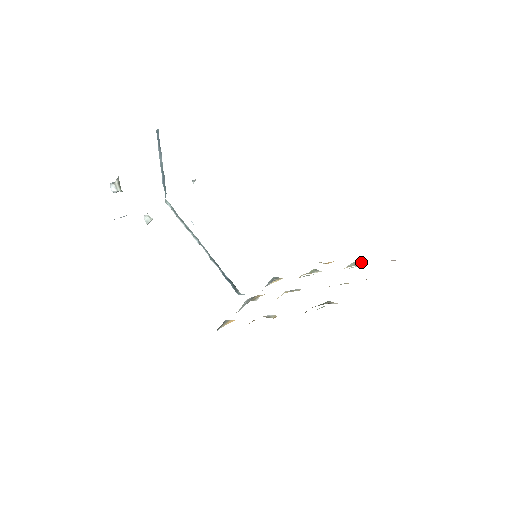
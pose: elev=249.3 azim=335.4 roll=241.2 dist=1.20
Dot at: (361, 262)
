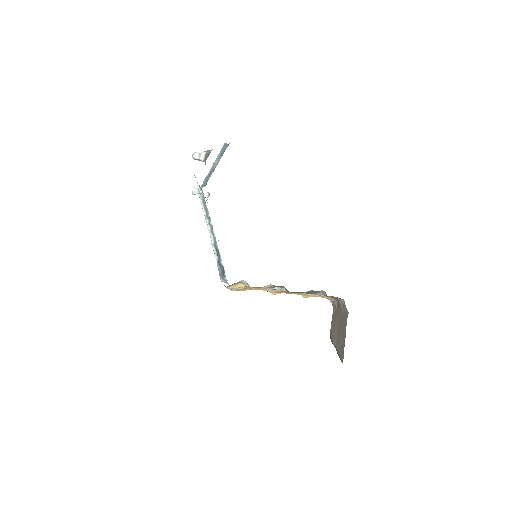
Dot at: occluded
